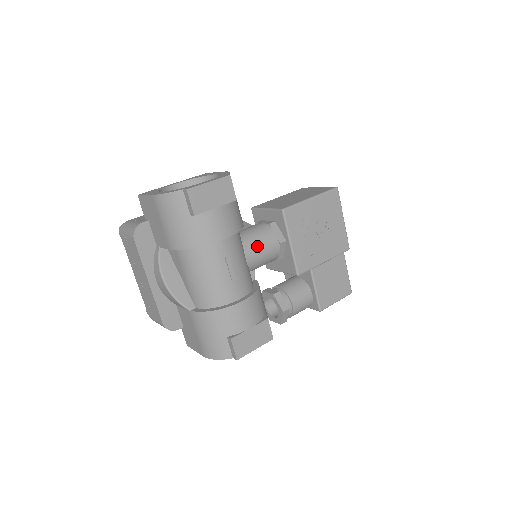
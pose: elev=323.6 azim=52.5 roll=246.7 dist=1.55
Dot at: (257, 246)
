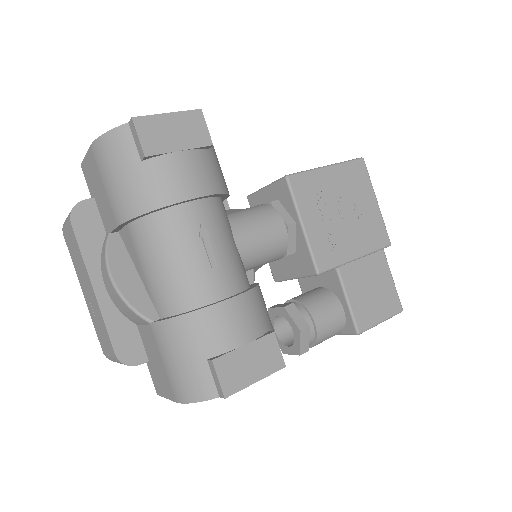
Dot at: (252, 227)
